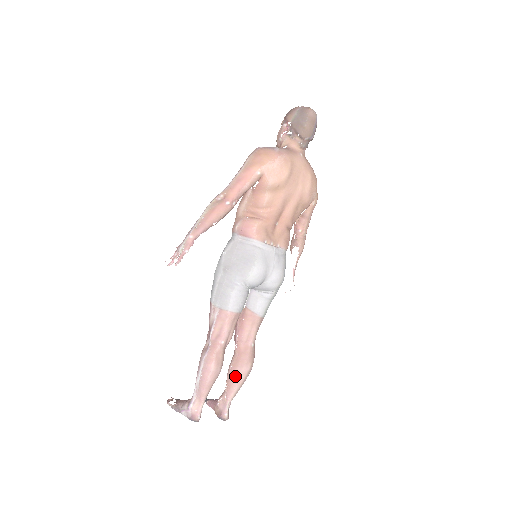
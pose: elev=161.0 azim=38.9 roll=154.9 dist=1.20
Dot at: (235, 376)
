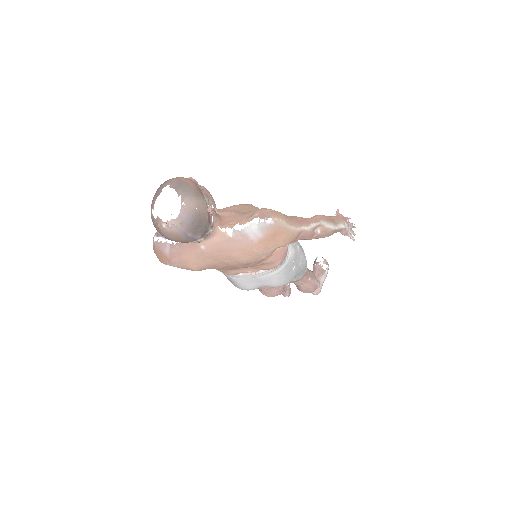
Dot at: occluded
